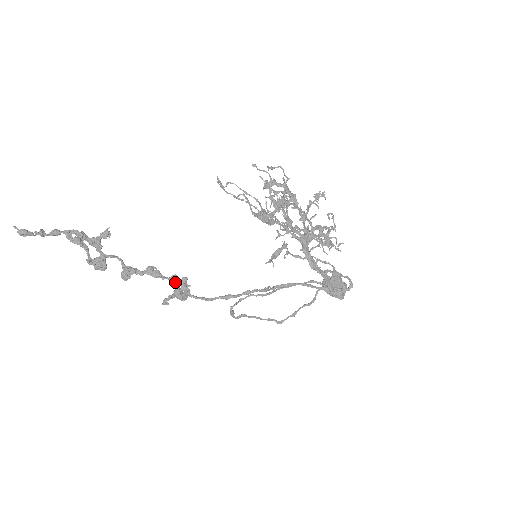
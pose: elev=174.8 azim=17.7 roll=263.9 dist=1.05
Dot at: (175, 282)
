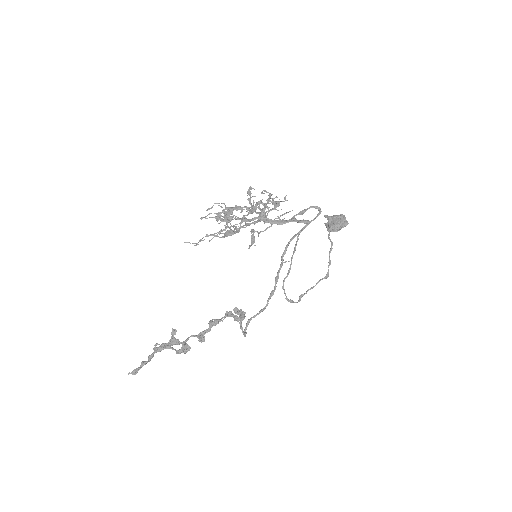
Dot at: (230, 315)
